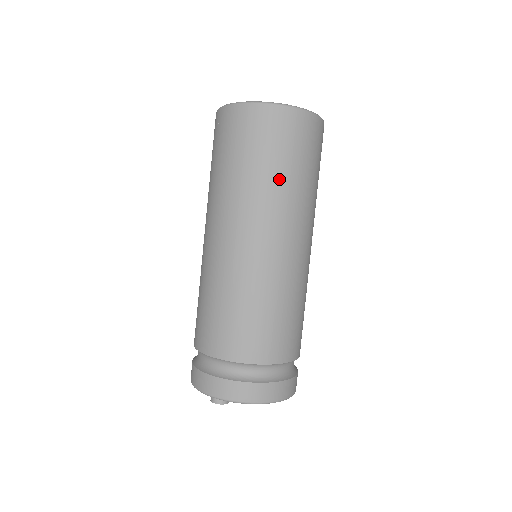
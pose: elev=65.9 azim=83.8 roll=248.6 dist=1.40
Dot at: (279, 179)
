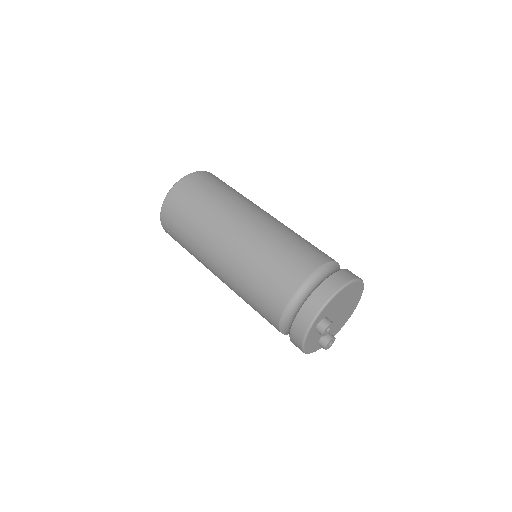
Dot at: (216, 199)
